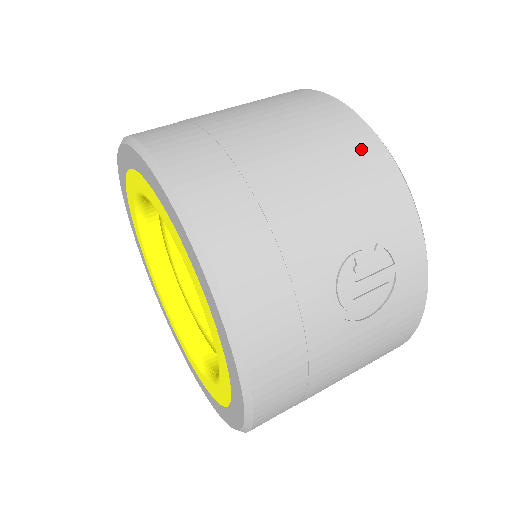
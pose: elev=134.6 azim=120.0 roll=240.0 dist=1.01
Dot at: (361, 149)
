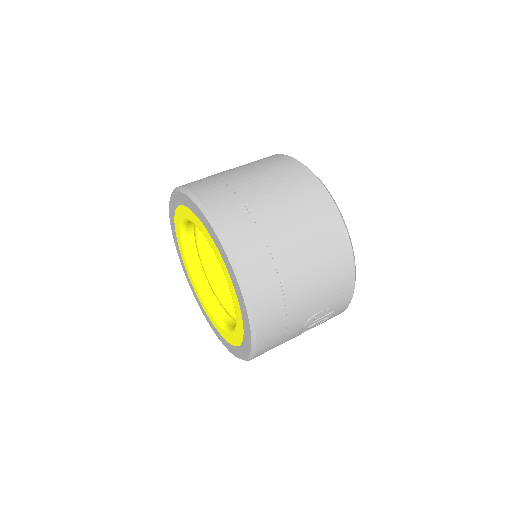
Dot at: (342, 262)
